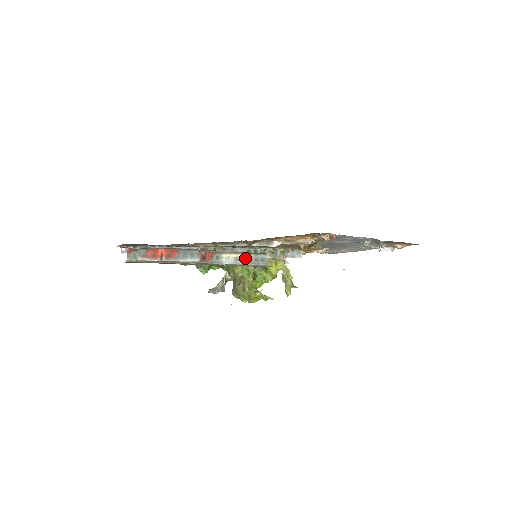
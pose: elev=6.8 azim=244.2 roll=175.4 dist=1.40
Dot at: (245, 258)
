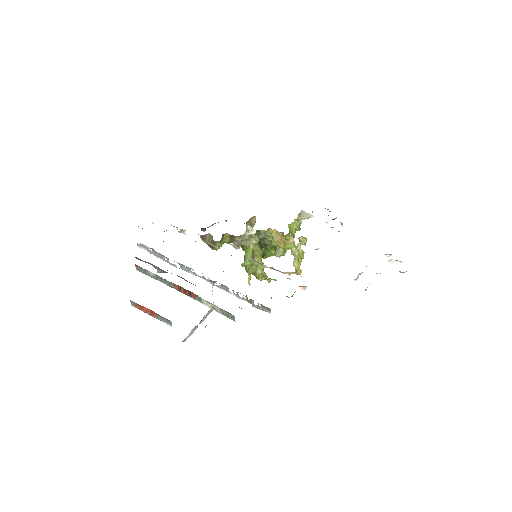
Dot at: (219, 310)
